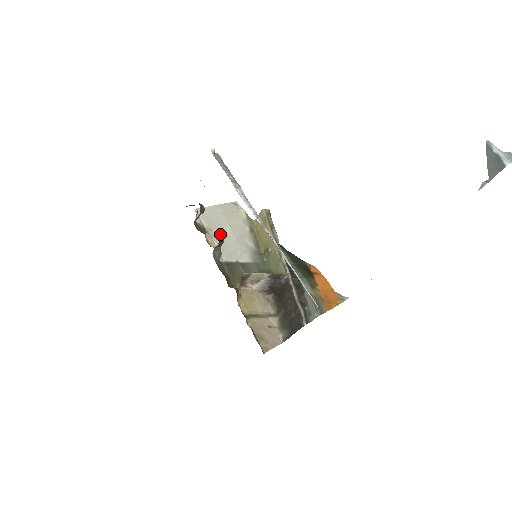
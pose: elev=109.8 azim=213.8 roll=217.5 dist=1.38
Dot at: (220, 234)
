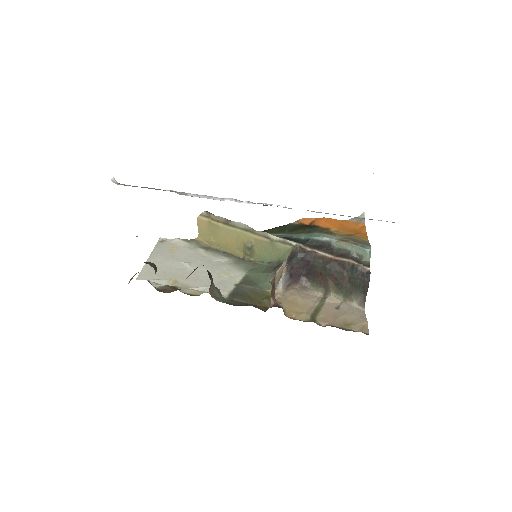
Dot at: (189, 278)
